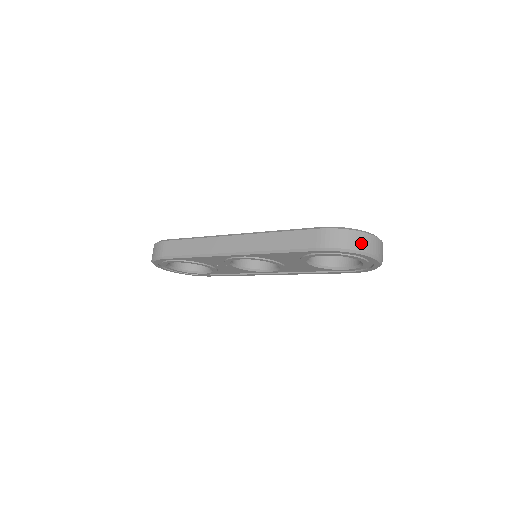
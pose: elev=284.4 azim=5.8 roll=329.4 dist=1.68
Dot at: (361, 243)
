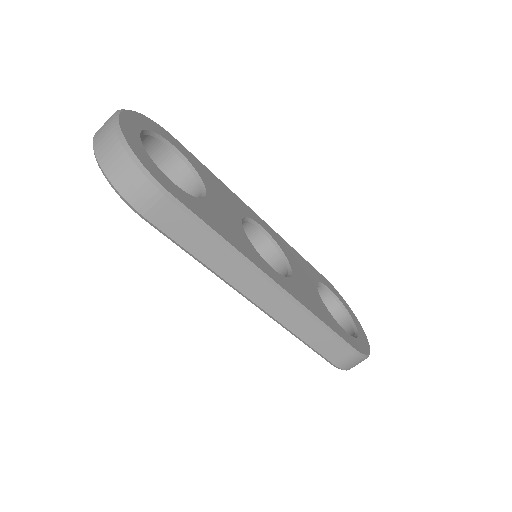
Dot at: occluded
